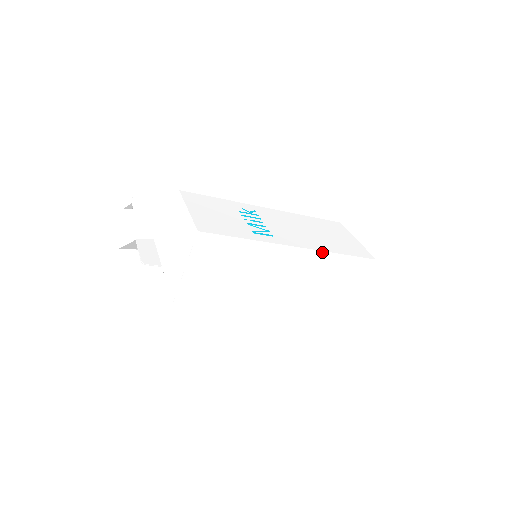
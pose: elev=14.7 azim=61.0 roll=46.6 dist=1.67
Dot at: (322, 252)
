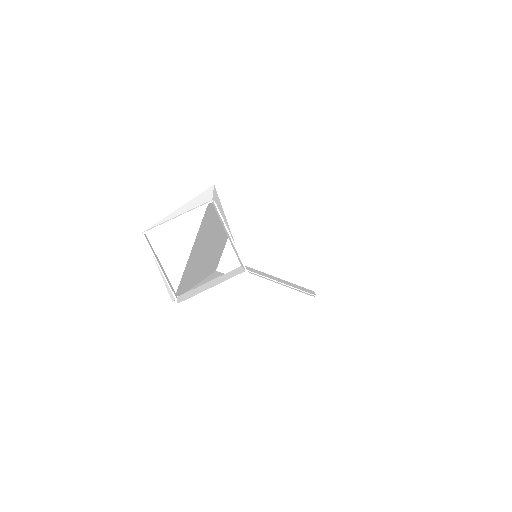
Dot at: occluded
